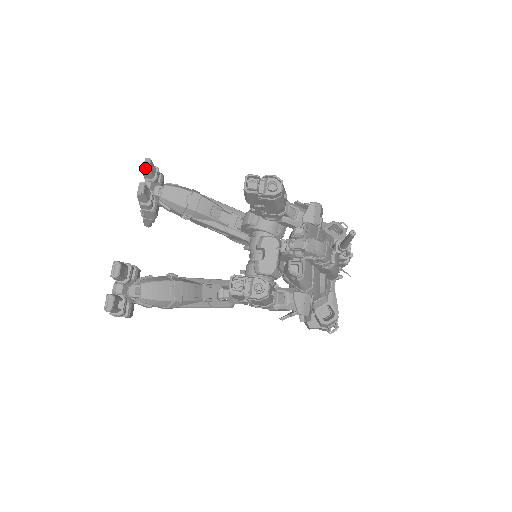
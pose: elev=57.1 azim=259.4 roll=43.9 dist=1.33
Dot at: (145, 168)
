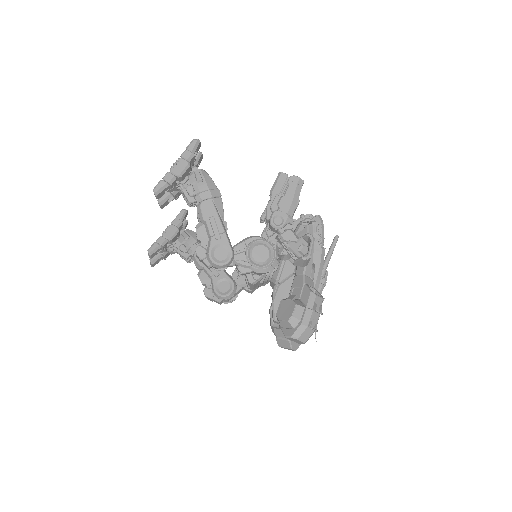
Dot at: occluded
